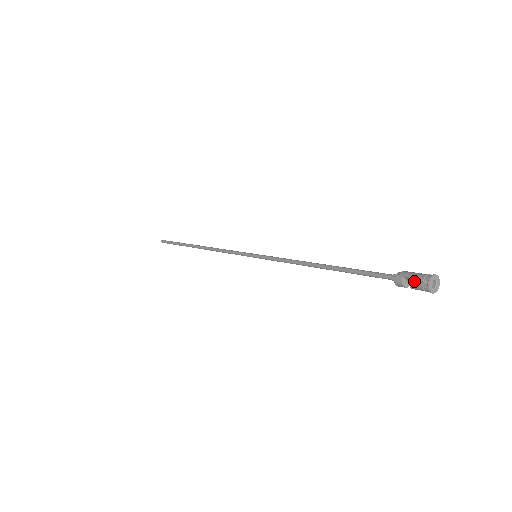
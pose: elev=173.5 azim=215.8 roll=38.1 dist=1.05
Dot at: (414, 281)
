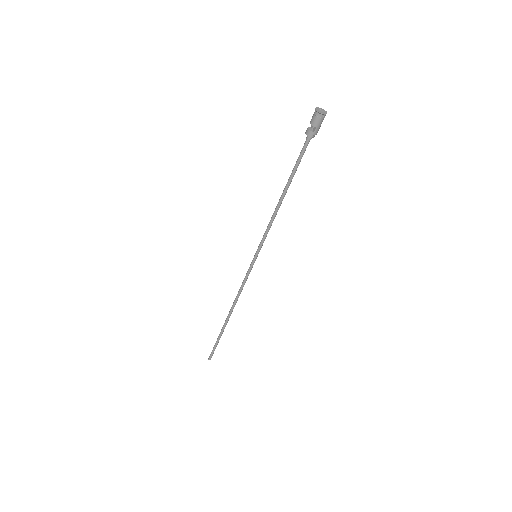
Dot at: (313, 118)
